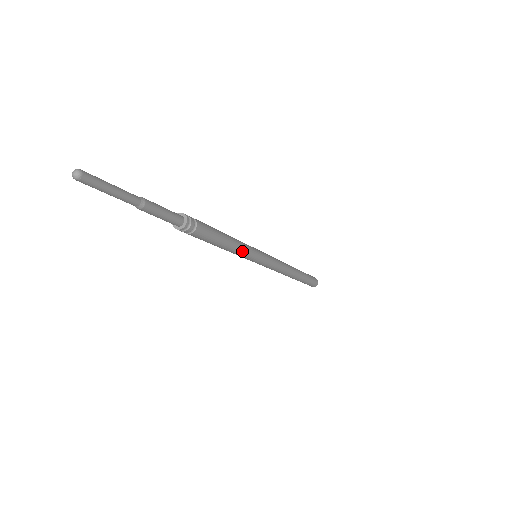
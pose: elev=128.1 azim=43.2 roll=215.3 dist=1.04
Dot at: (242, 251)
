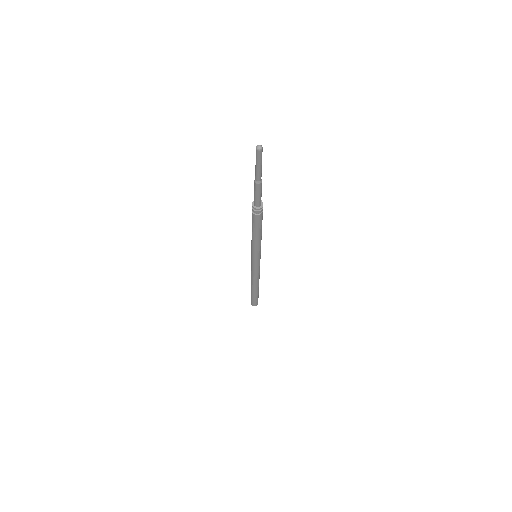
Dot at: occluded
